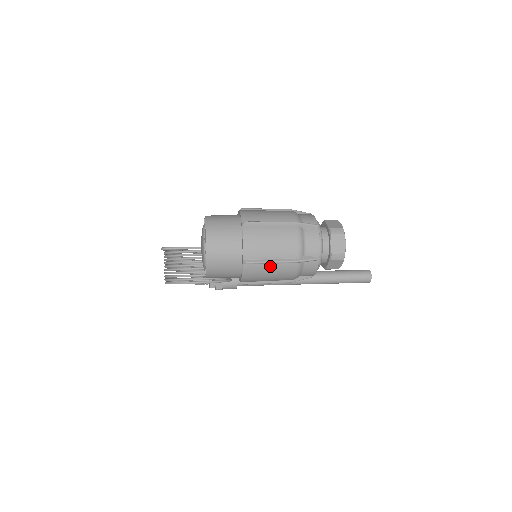
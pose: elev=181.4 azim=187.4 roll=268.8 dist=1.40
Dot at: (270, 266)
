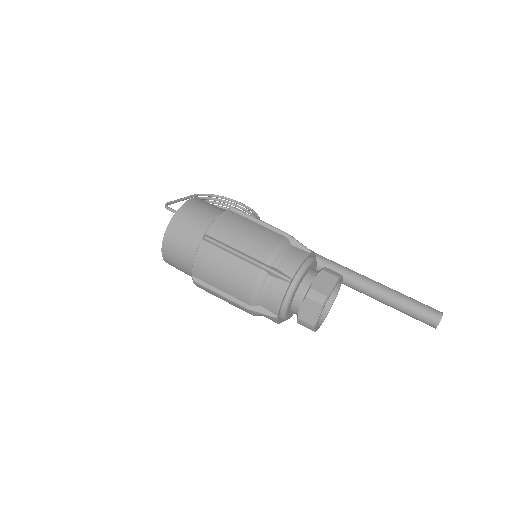
Dot at: (220, 295)
